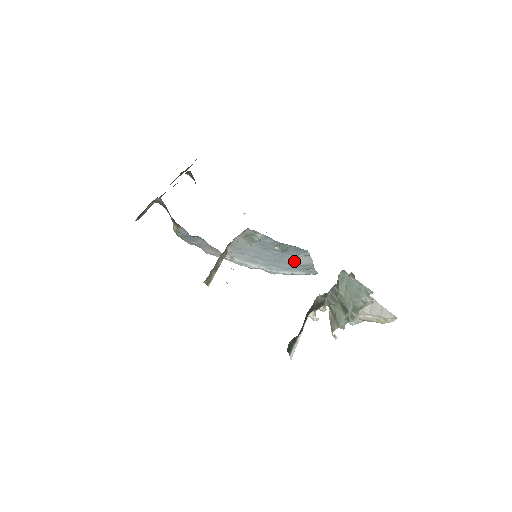
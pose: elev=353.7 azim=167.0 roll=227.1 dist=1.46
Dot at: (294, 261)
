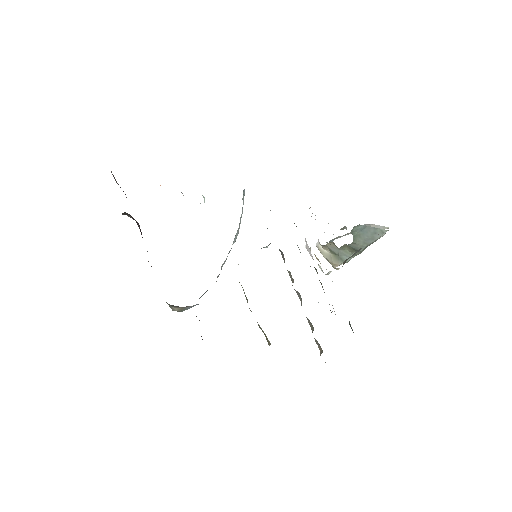
Dot at: occluded
